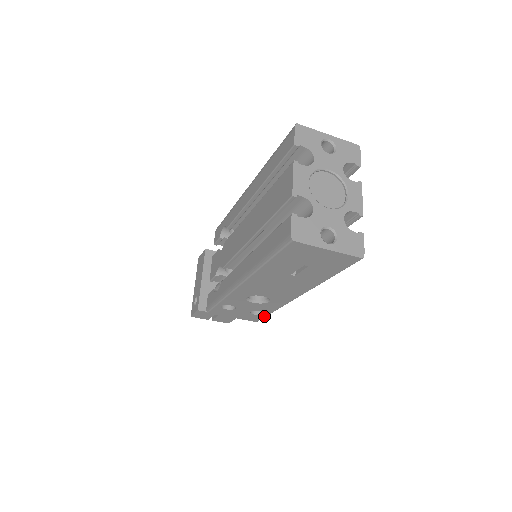
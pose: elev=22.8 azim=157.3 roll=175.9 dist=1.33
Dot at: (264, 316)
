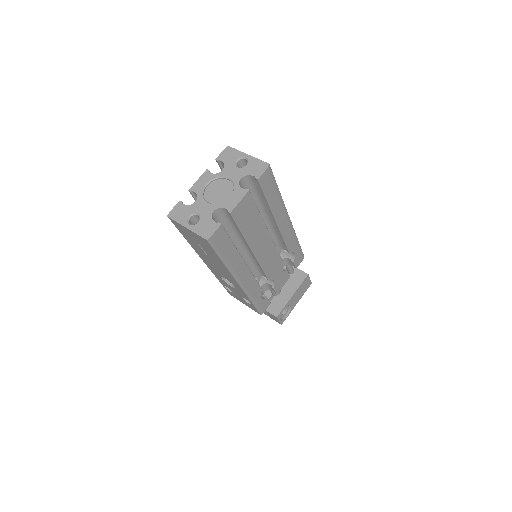
Dot at: (255, 307)
